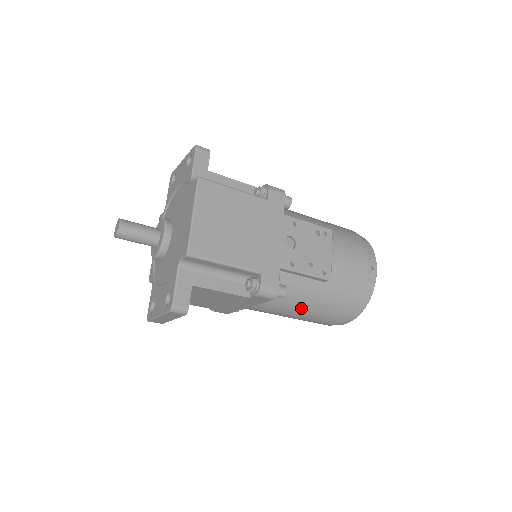
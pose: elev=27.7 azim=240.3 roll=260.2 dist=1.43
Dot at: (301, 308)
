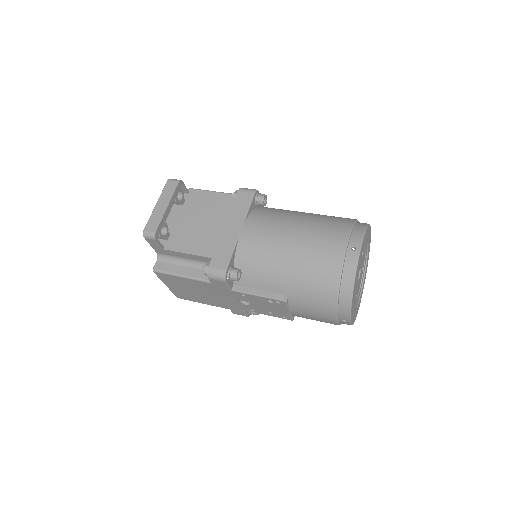
Dot at: occluded
